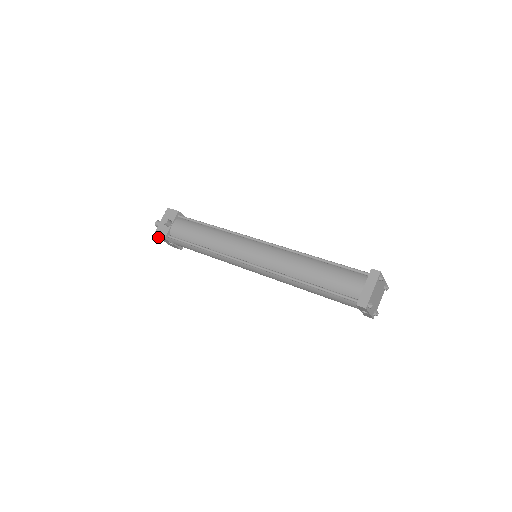
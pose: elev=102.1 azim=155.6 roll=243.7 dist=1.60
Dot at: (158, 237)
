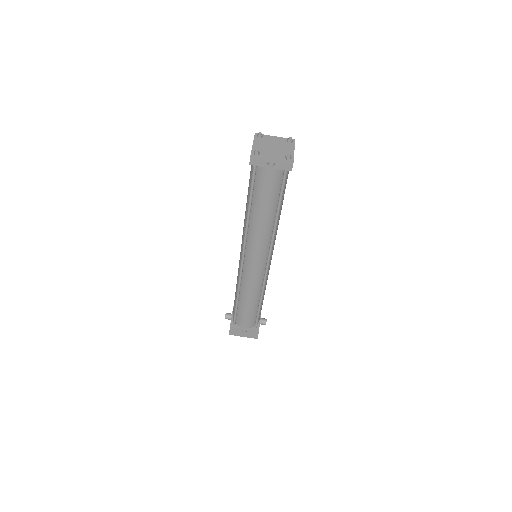
Dot at: (235, 335)
